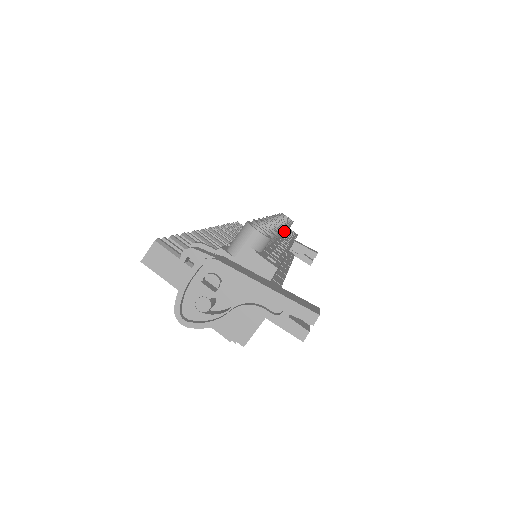
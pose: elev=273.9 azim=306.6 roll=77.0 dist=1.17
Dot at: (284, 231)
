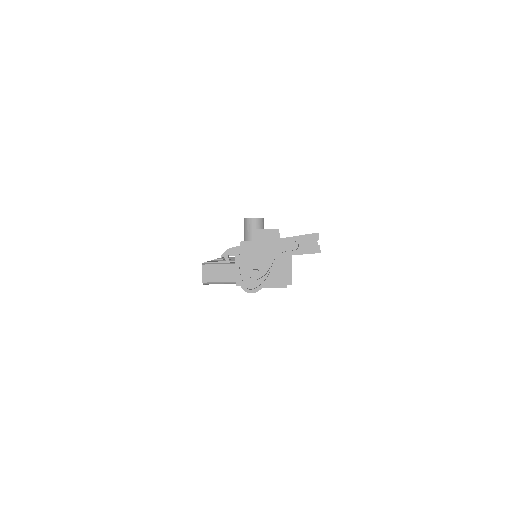
Dot at: occluded
